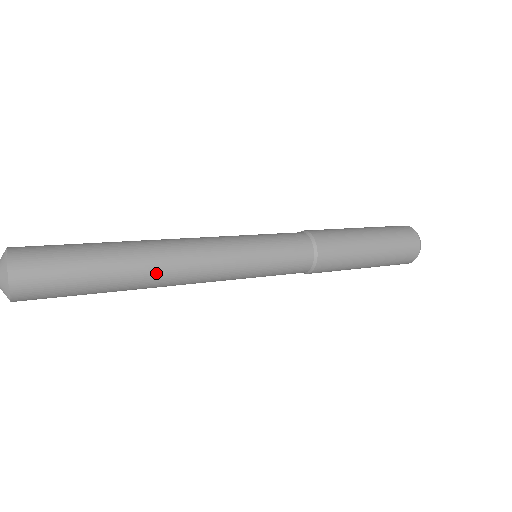
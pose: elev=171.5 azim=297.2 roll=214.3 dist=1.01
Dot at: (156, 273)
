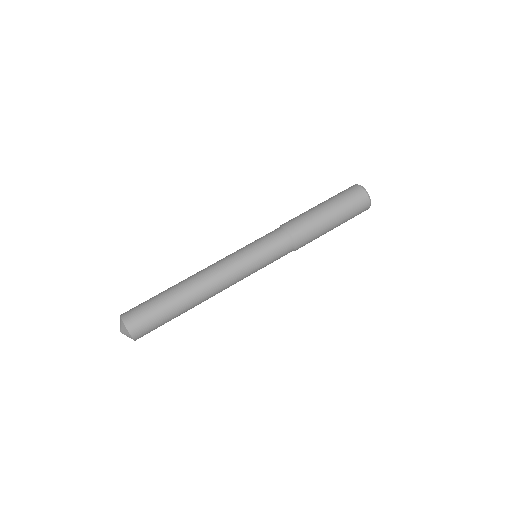
Dot at: (201, 299)
